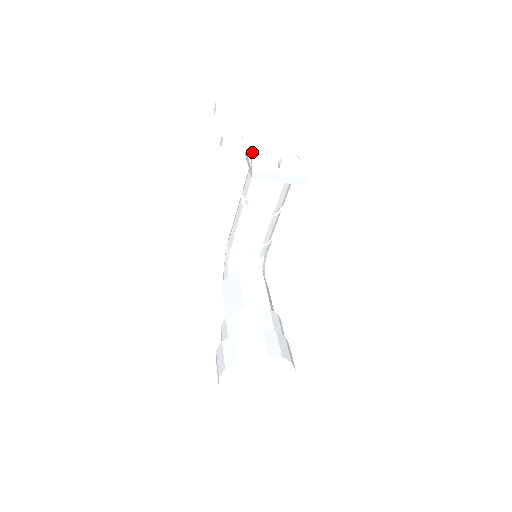
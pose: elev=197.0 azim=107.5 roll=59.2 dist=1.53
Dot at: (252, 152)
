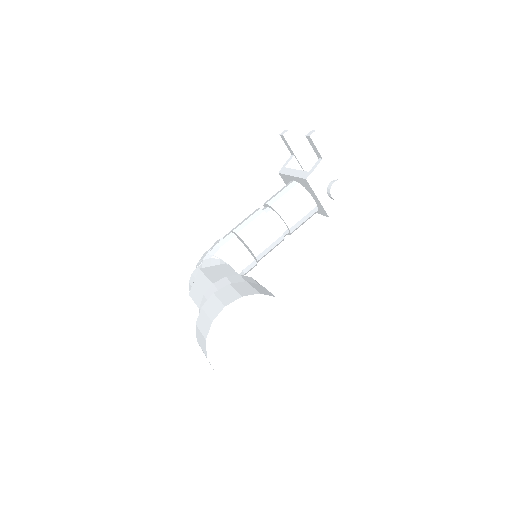
Dot at: (323, 158)
